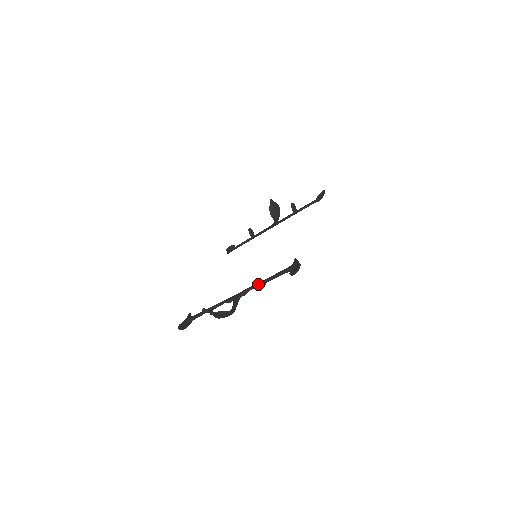
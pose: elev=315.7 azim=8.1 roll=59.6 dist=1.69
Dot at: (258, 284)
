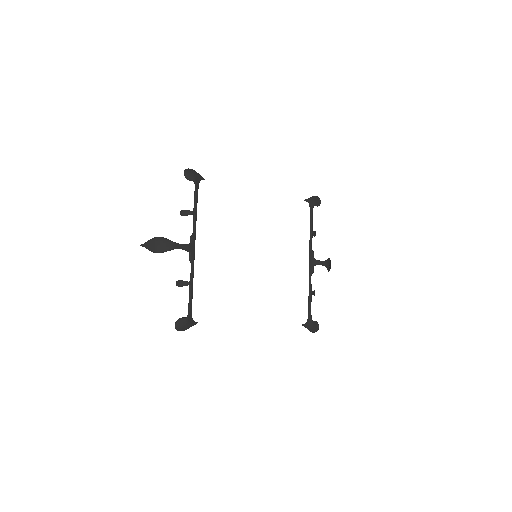
Dot at: (182, 212)
